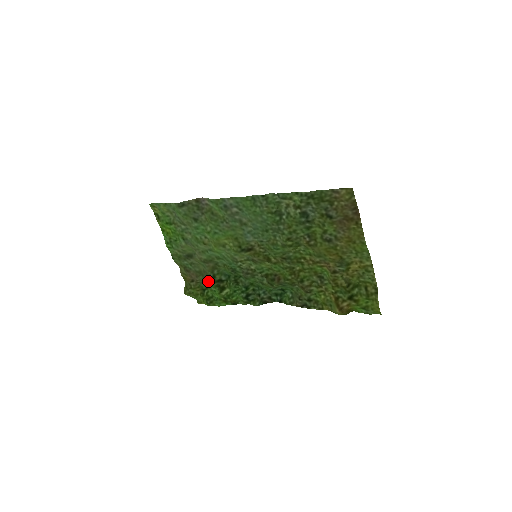
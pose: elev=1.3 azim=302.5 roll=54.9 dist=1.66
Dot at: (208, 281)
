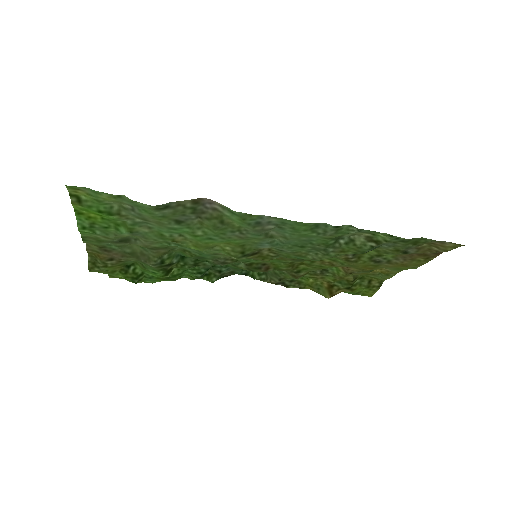
Dot at: (147, 265)
